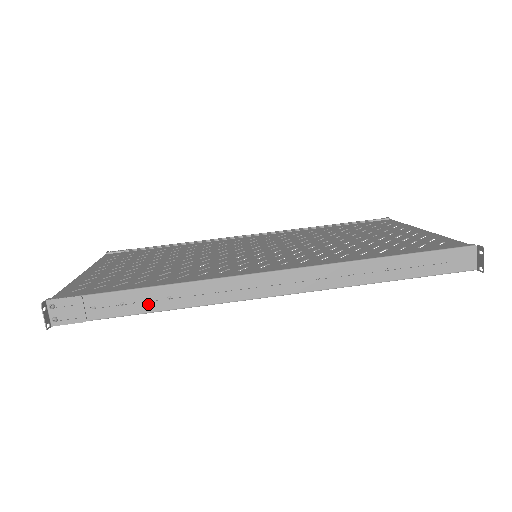
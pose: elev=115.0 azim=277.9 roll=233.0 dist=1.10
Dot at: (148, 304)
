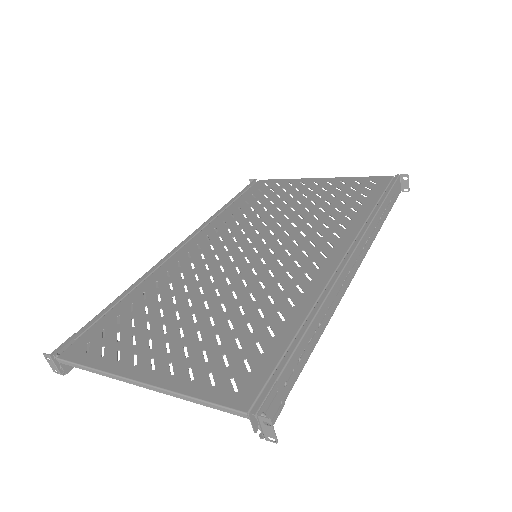
Dot at: (311, 343)
